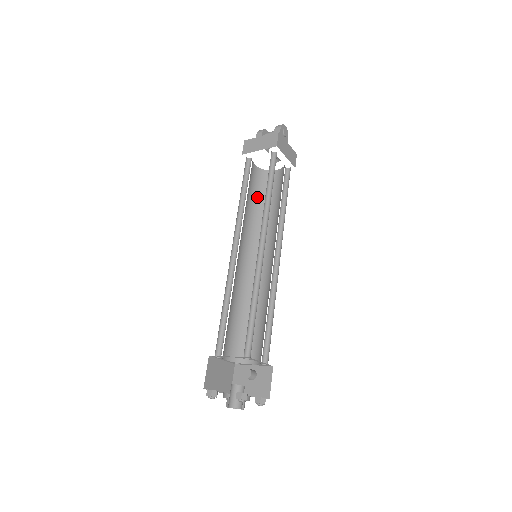
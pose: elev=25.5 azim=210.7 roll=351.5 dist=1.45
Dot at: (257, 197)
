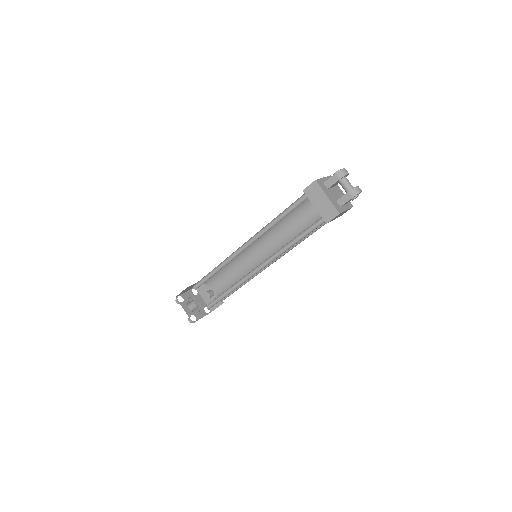
Dot at: (295, 210)
